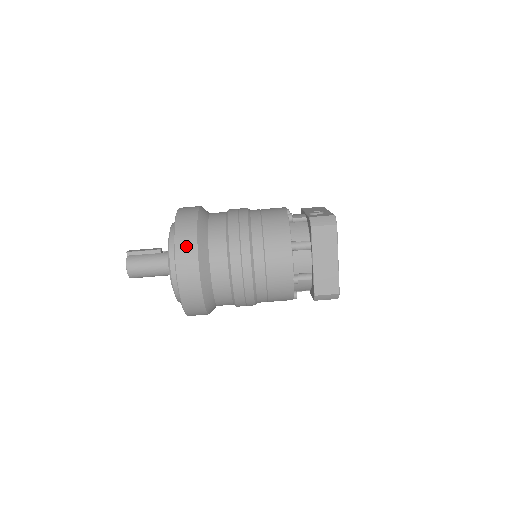
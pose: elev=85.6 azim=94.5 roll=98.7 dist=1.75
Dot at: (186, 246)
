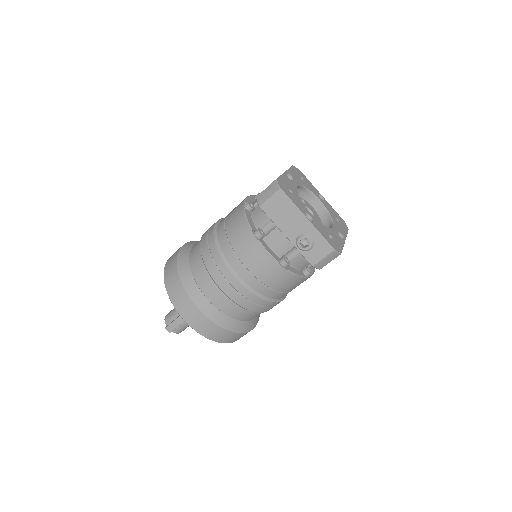
Dot at: (238, 338)
